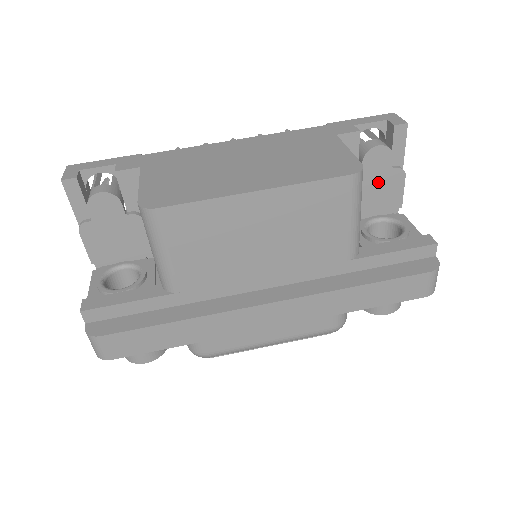
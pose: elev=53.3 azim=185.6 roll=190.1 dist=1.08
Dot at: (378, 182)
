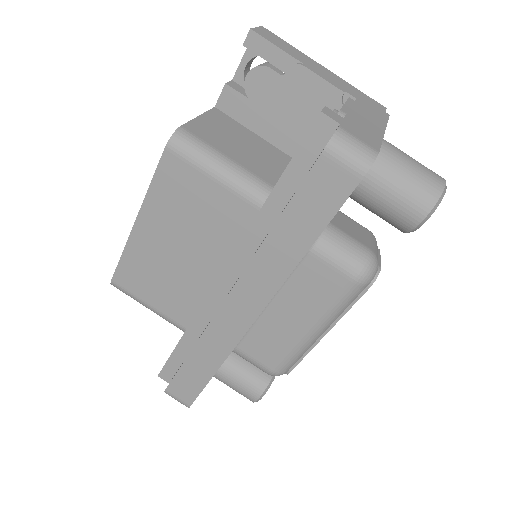
Dot at: (288, 100)
